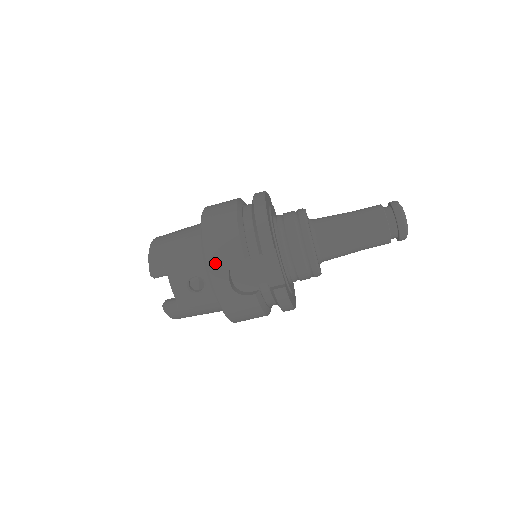
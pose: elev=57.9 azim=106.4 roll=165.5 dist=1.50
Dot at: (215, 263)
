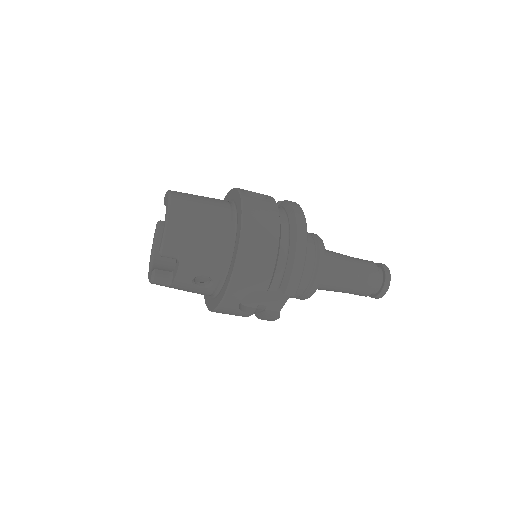
Dot at: (239, 284)
